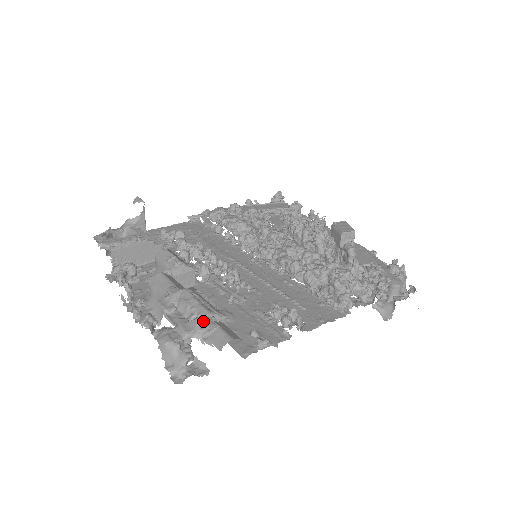
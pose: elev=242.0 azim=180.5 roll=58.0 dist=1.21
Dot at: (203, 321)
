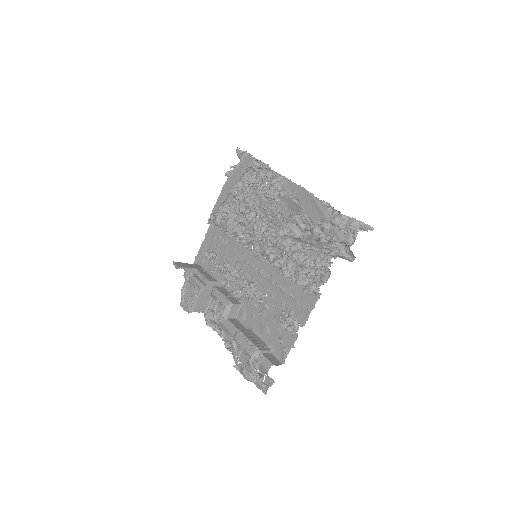
Dot at: (252, 363)
